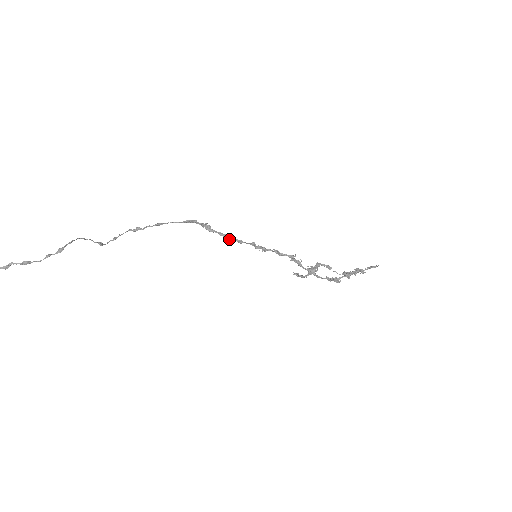
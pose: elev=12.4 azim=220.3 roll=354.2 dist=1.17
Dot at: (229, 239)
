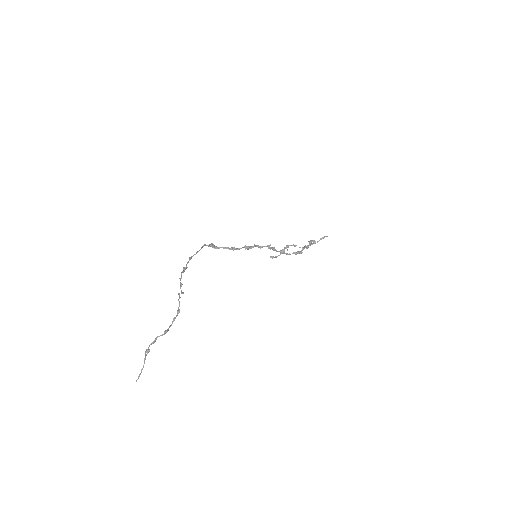
Dot at: occluded
